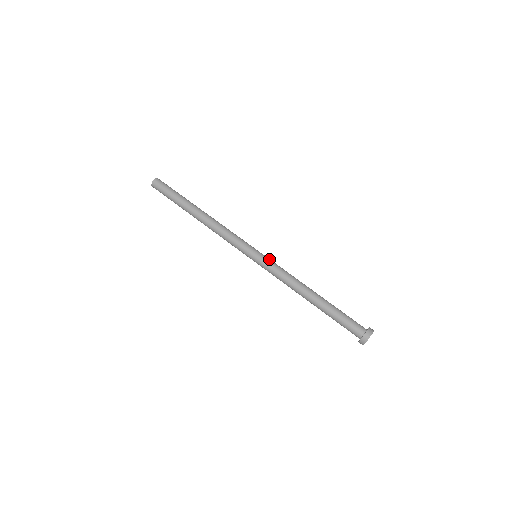
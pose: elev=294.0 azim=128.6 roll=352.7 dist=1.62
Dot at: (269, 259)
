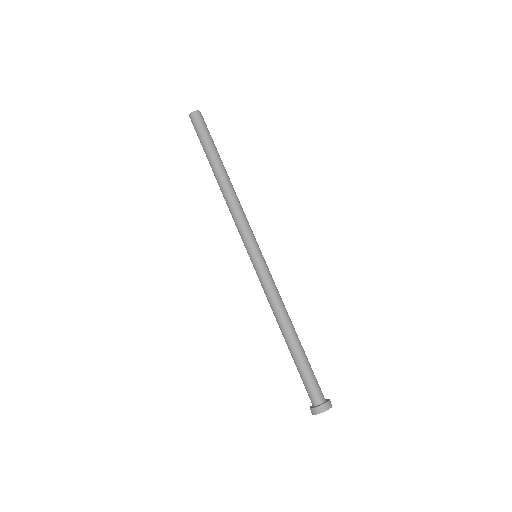
Dot at: (268, 268)
